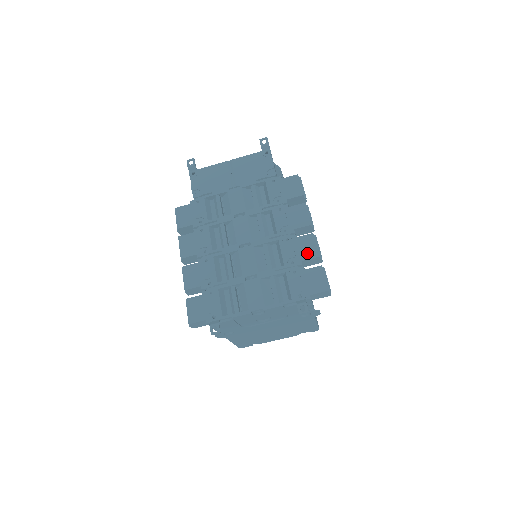
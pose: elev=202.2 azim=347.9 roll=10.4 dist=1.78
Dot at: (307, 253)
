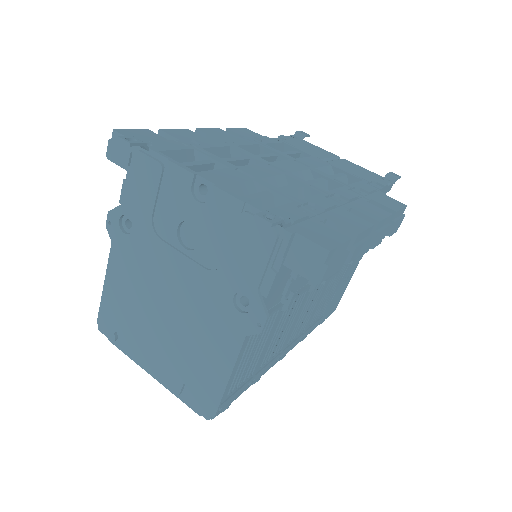
Dot at: (344, 222)
